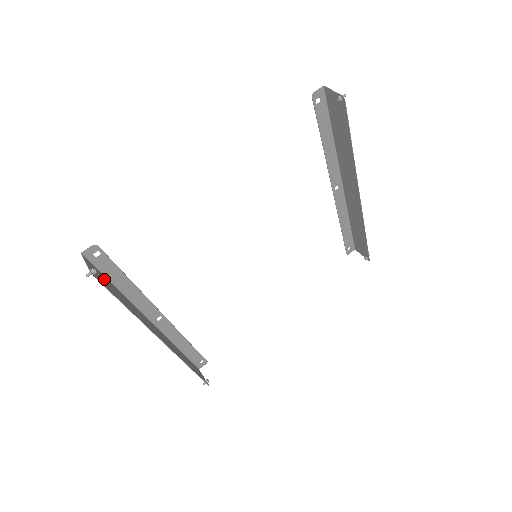
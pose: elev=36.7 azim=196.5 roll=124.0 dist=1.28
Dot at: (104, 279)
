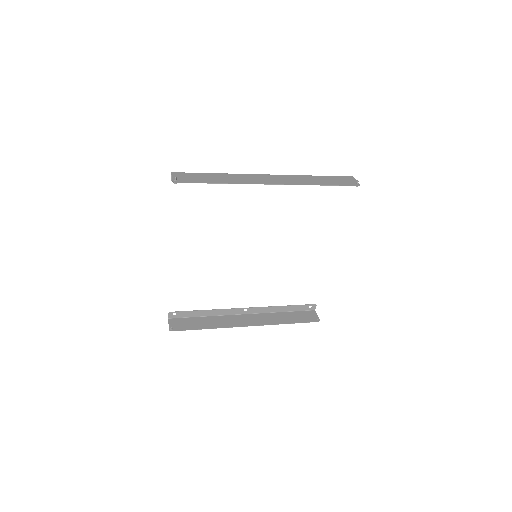
Dot at: (187, 322)
